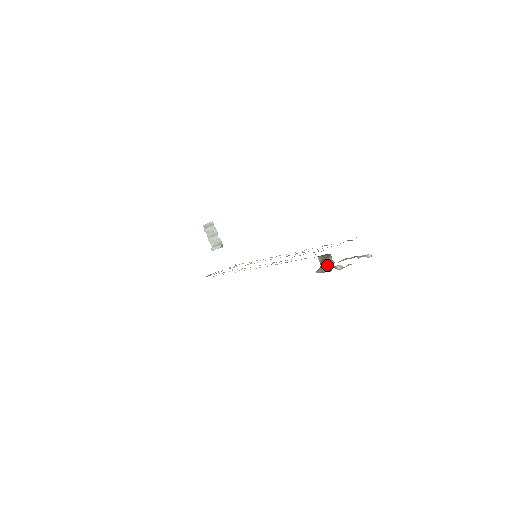
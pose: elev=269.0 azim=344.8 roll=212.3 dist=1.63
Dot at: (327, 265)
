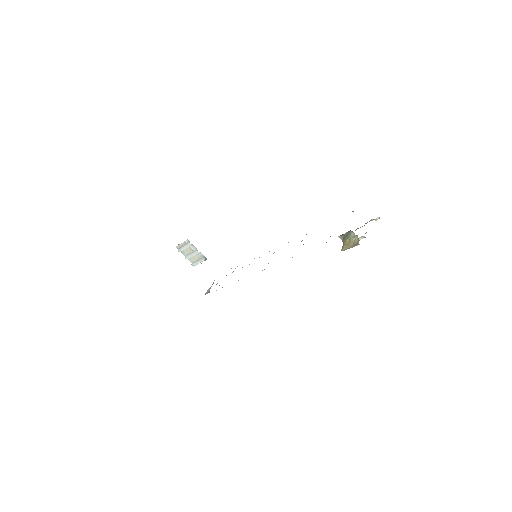
Dot at: (351, 241)
